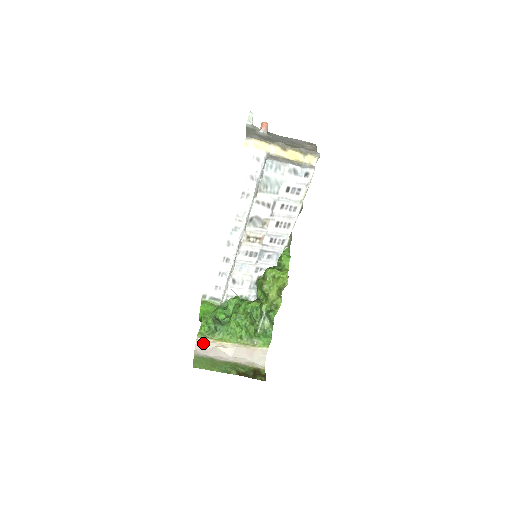
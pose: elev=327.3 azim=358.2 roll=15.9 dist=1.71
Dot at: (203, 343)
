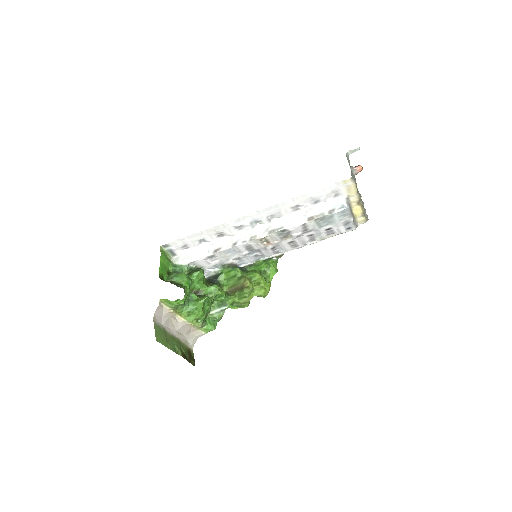
Dot at: (162, 309)
